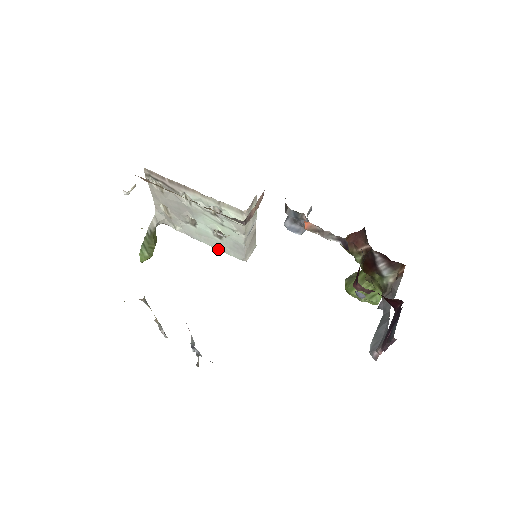
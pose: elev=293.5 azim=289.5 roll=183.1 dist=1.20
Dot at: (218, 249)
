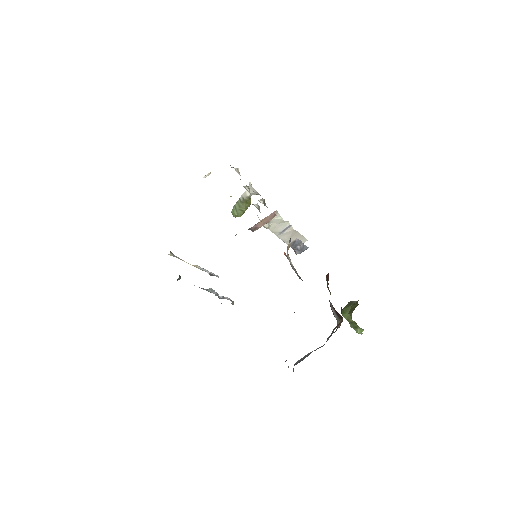
Dot at: occluded
